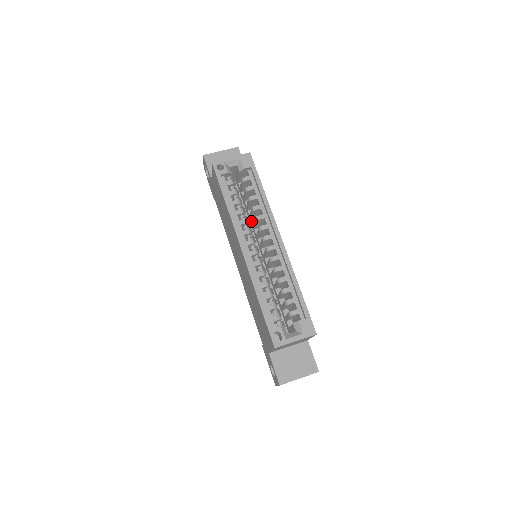
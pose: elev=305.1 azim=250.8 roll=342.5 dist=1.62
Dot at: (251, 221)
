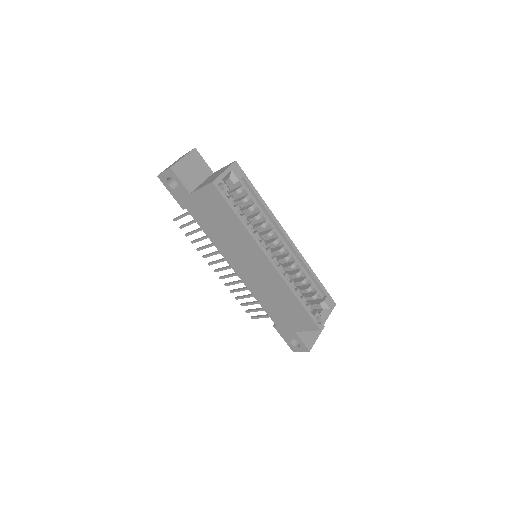
Dot at: occluded
